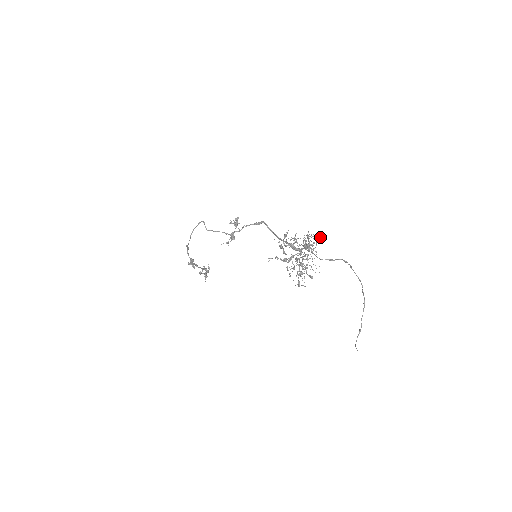
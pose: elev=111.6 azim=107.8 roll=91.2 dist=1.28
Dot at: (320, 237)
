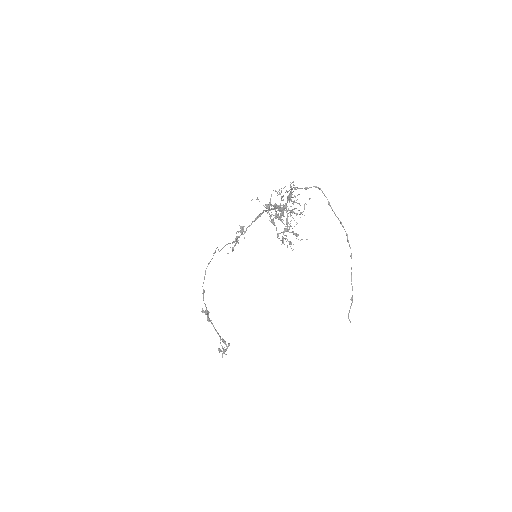
Dot at: occluded
